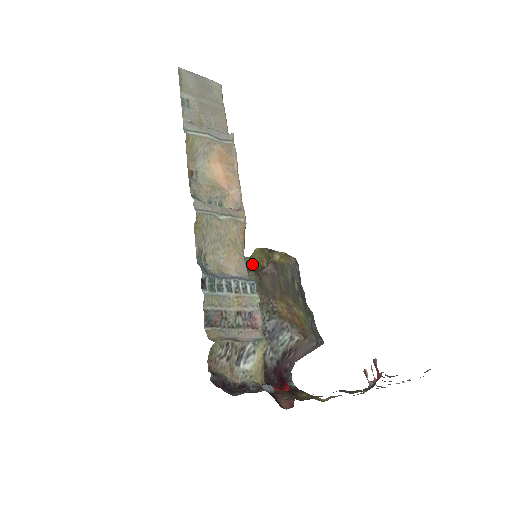
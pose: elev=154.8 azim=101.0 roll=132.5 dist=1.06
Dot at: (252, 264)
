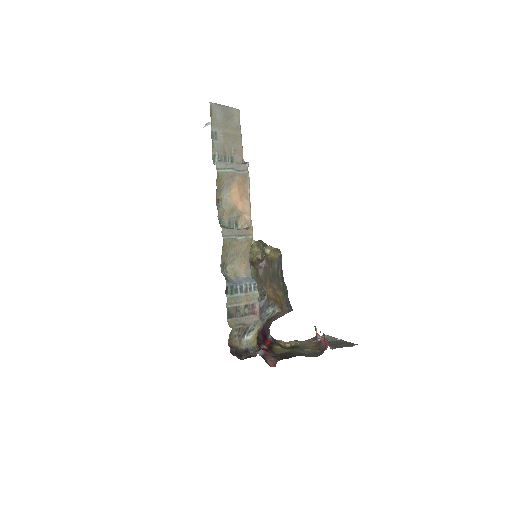
Dot at: (251, 255)
